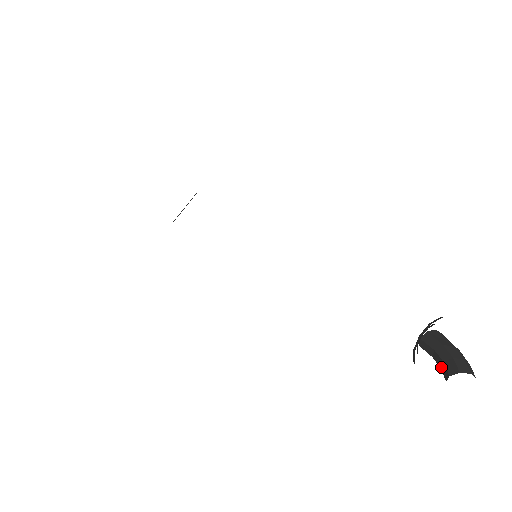
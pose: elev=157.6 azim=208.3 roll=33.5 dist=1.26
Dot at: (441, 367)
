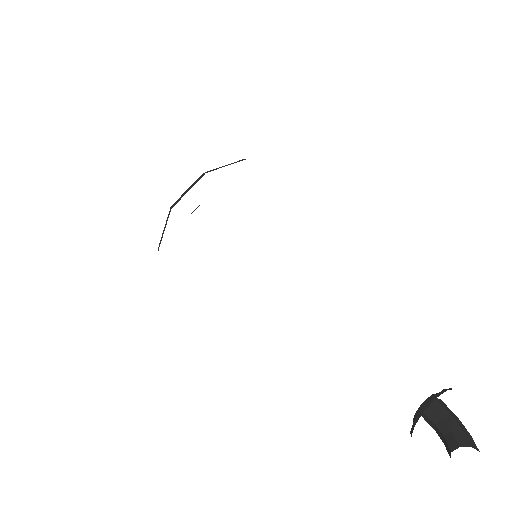
Dot at: (446, 436)
